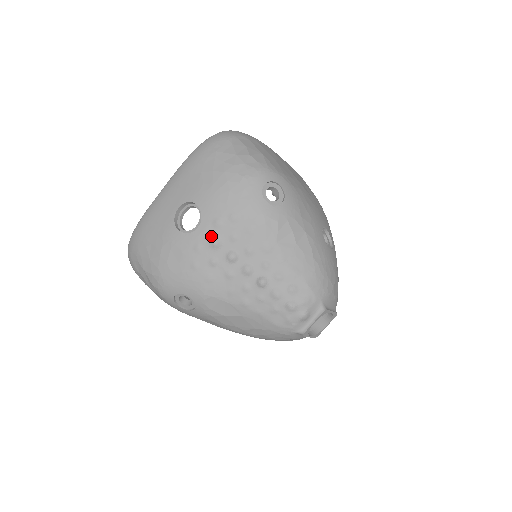
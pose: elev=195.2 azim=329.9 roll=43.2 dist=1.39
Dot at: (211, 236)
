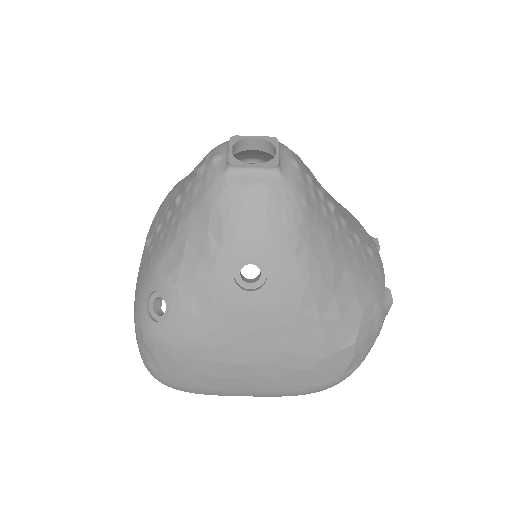
Dot at: occluded
